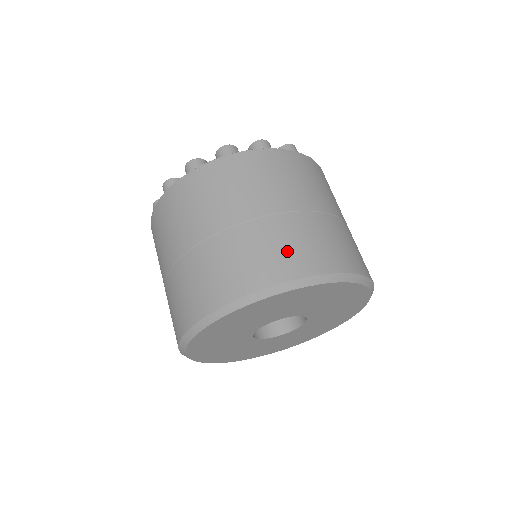
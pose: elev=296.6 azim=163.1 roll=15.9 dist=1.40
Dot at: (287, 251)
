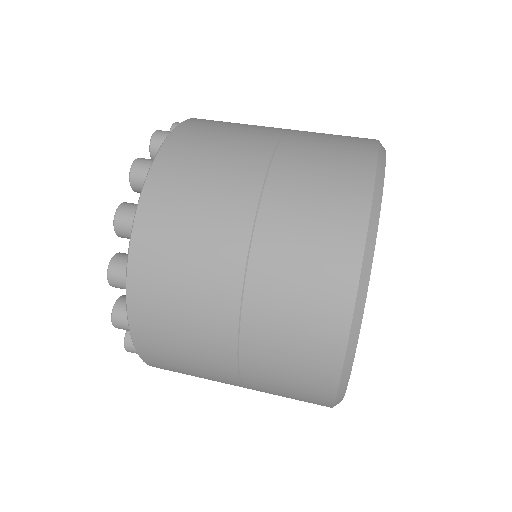
Dot at: (310, 283)
